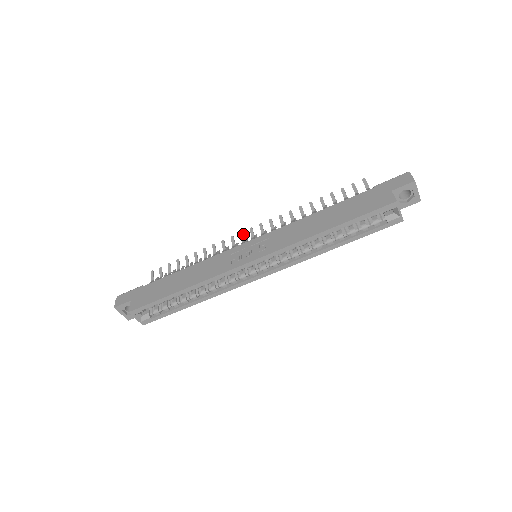
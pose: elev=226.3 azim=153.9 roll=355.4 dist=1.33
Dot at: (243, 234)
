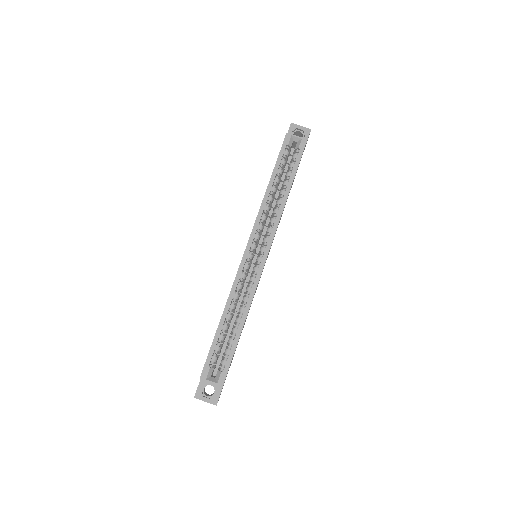
Dot at: occluded
